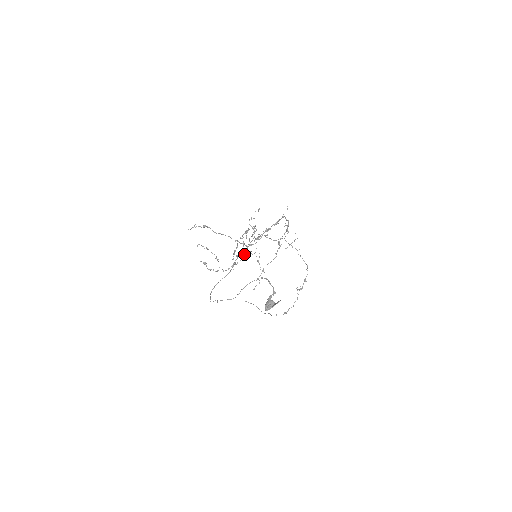
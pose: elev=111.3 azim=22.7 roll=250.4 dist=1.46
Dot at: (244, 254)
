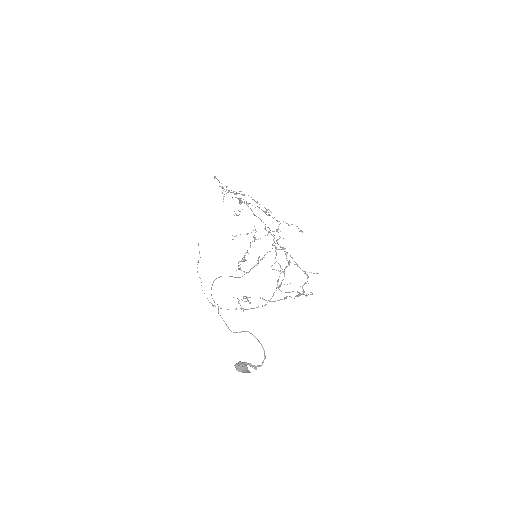
Dot at: (236, 193)
